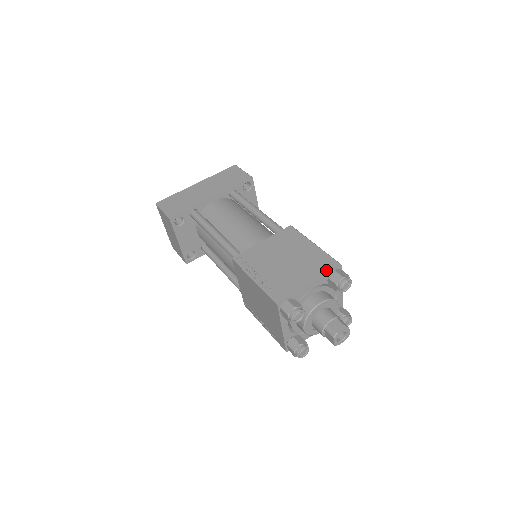
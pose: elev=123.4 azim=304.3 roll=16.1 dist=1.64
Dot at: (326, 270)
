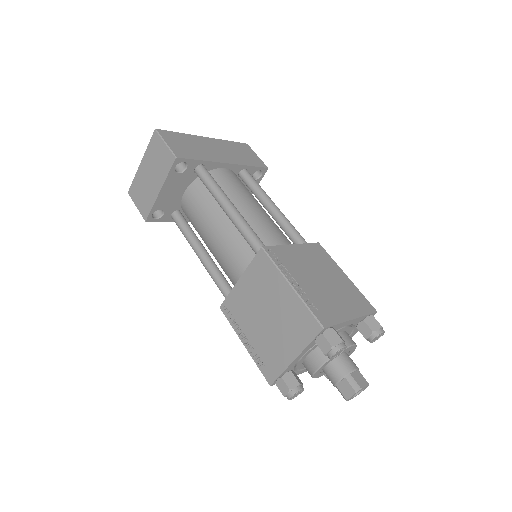
Dot at: (365, 311)
